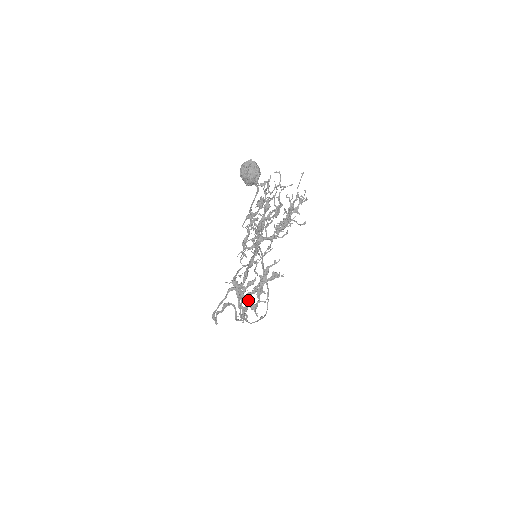
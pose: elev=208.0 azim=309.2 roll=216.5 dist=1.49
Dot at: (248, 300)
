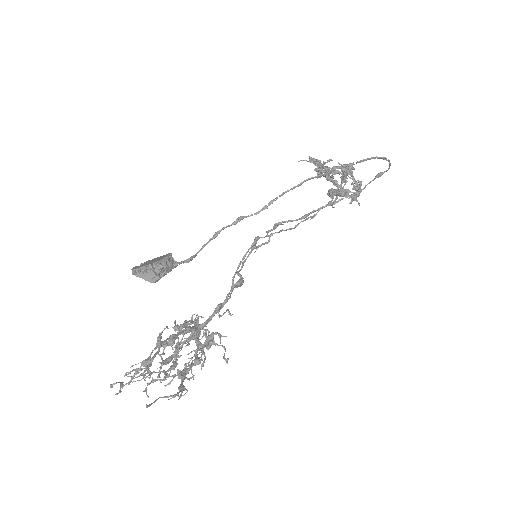
Dot at: occluded
